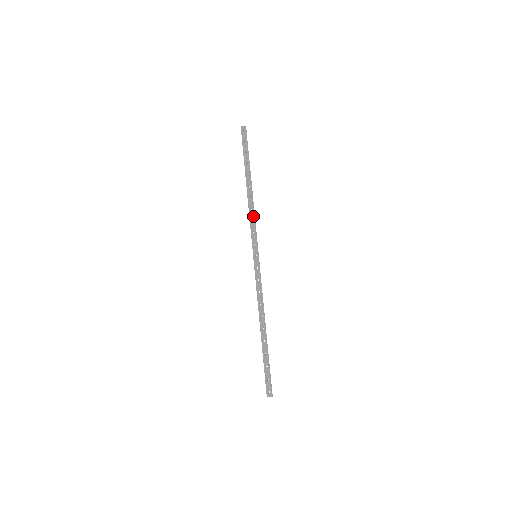
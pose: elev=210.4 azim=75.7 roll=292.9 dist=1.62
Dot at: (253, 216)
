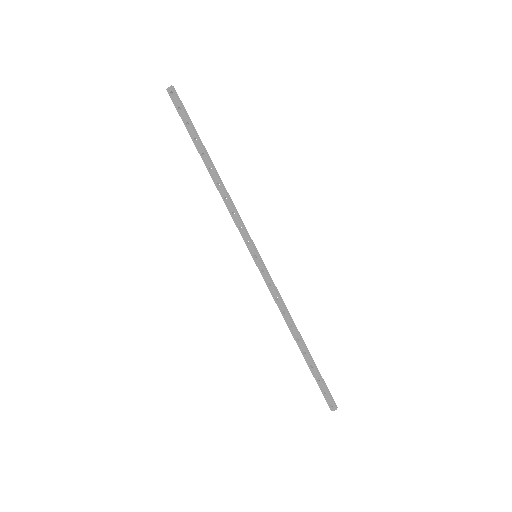
Dot at: (232, 207)
